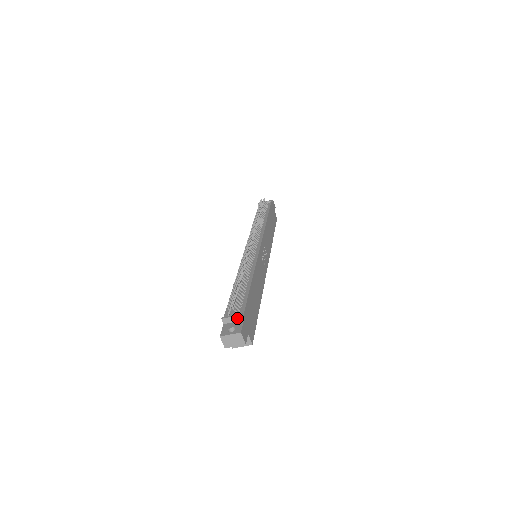
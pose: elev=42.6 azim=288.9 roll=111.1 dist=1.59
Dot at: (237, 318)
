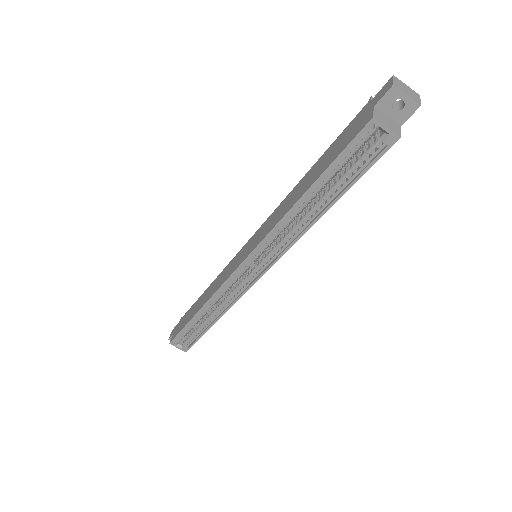
Dot at: occluded
